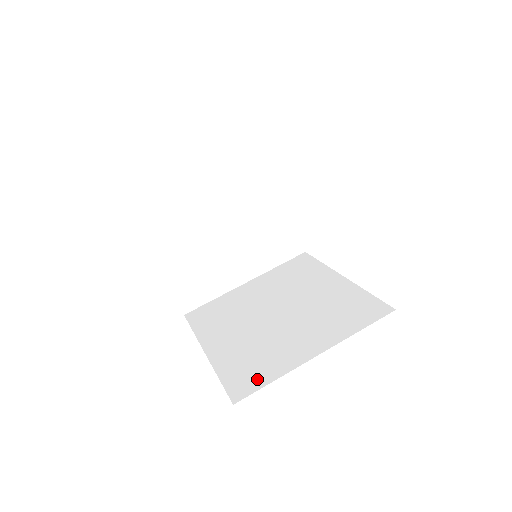
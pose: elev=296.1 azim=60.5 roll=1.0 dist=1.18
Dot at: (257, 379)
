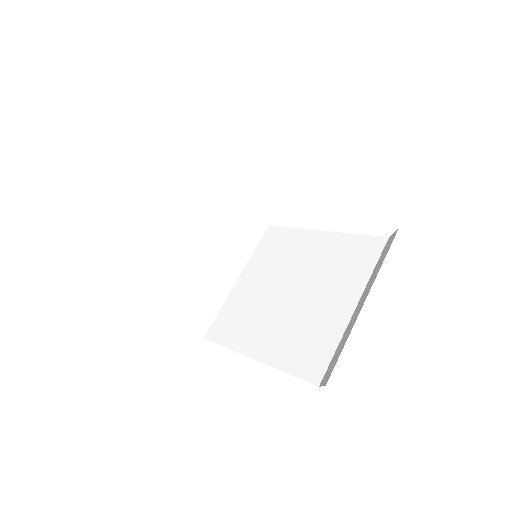
Dot at: (321, 355)
